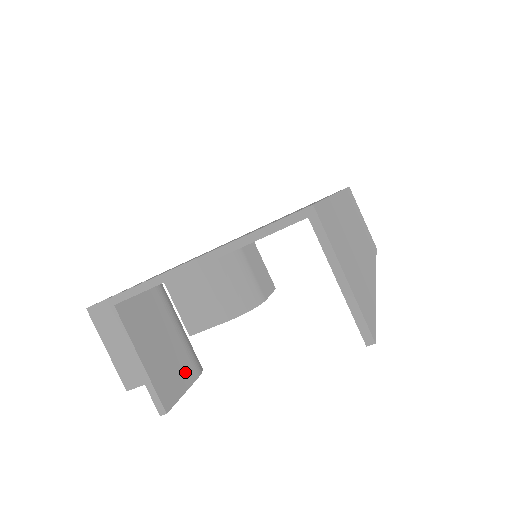
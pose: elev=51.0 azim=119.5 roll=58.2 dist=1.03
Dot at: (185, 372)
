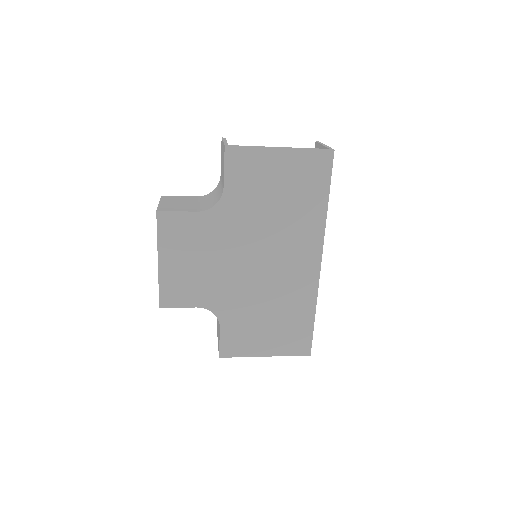
Dot at: occluded
